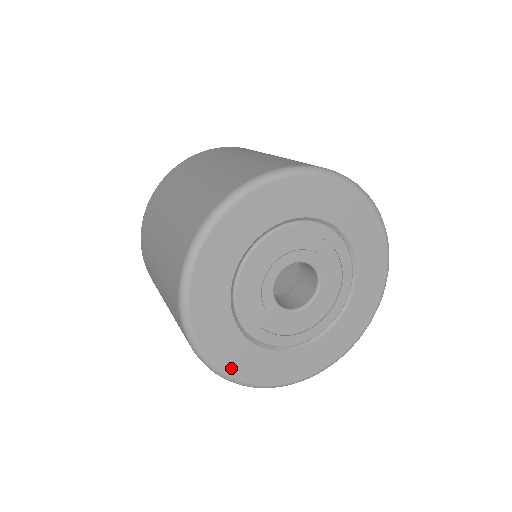
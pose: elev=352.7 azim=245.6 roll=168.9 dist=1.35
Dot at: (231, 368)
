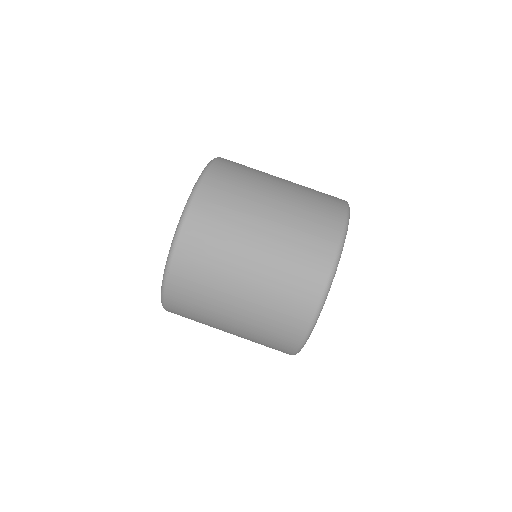
Dot at: occluded
